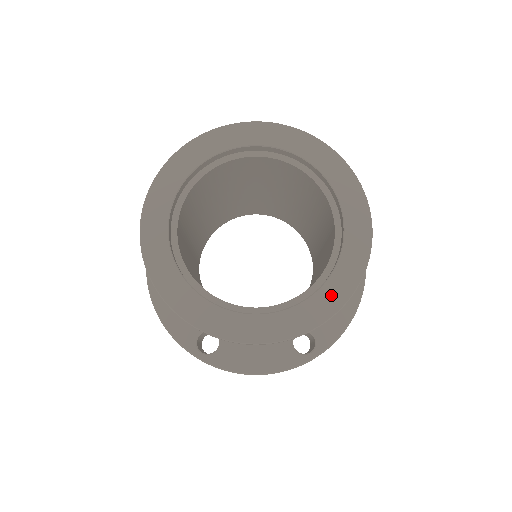
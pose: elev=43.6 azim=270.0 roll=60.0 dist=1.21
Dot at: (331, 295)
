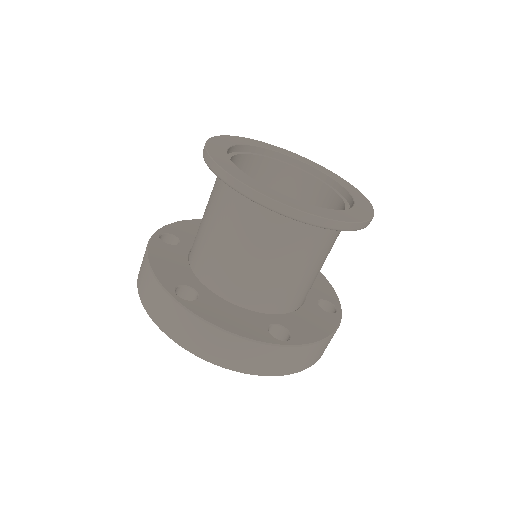
Dot at: (344, 215)
